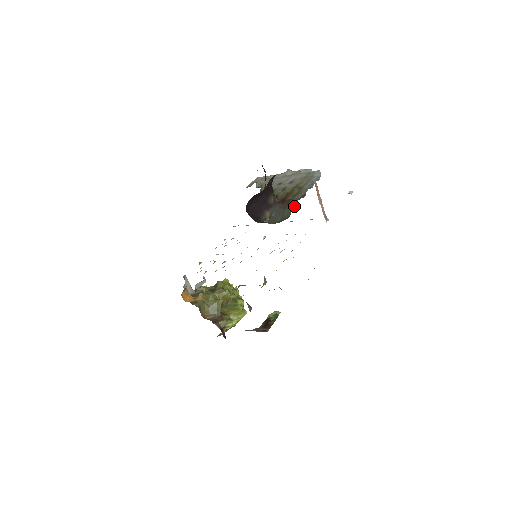
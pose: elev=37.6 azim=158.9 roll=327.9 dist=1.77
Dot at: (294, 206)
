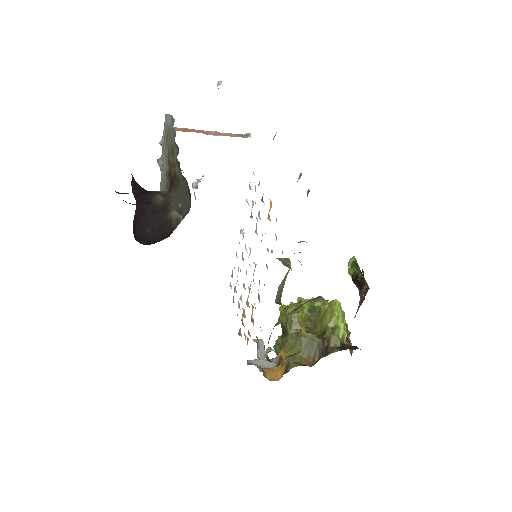
Dot at: (179, 168)
